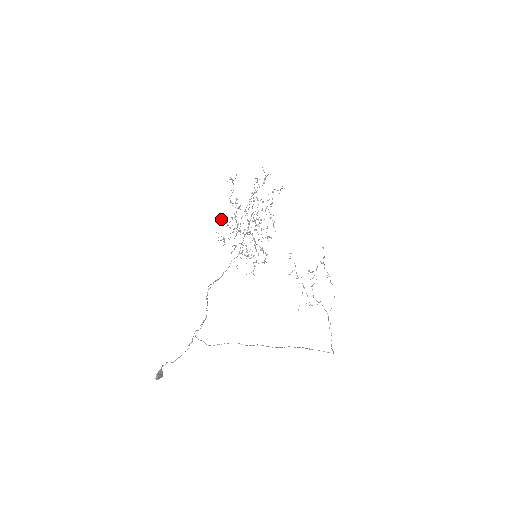
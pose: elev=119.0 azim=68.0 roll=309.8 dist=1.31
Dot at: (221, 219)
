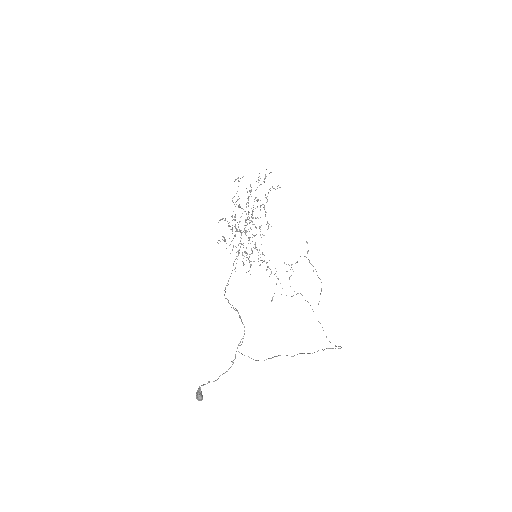
Dot at: (225, 220)
